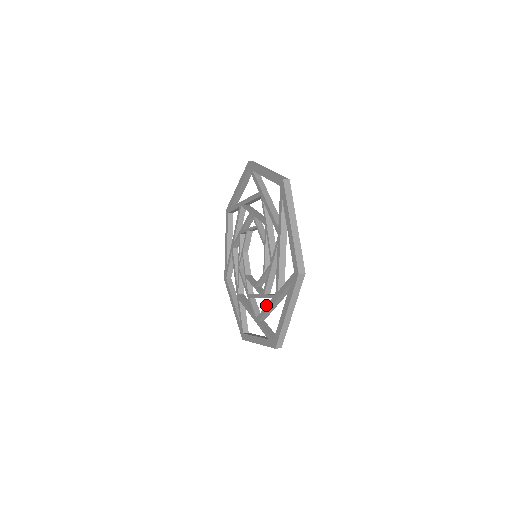
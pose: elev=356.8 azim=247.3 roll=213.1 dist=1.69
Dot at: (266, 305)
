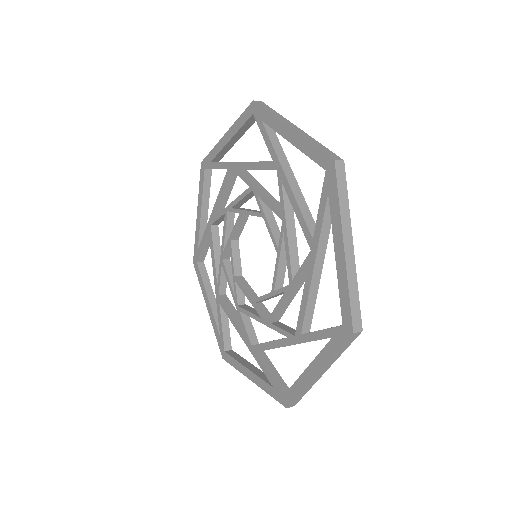
Dot at: (236, 322)
